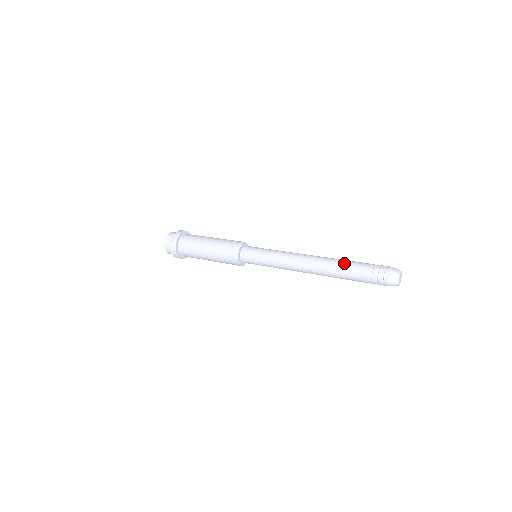
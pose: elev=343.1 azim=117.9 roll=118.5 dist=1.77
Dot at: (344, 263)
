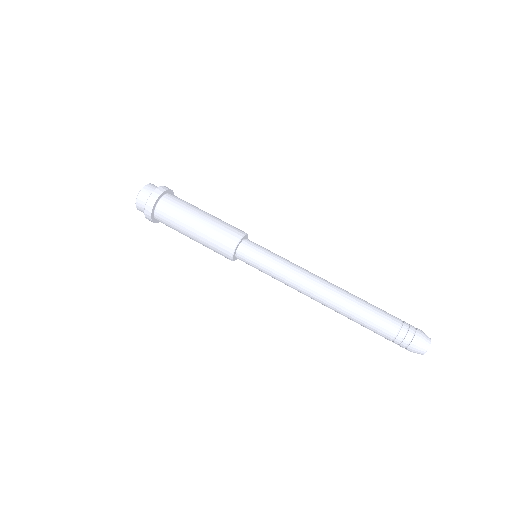
Dot at: (362, 318)
